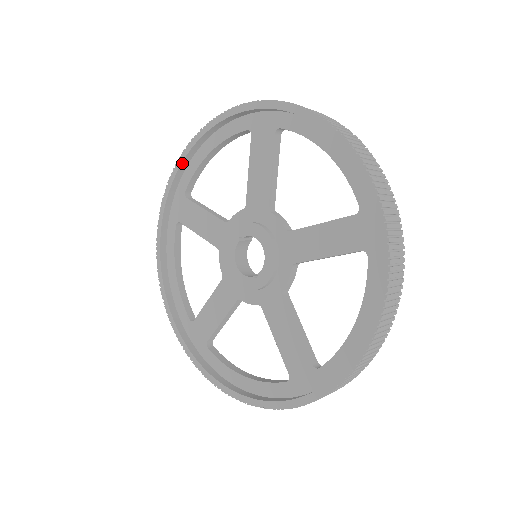
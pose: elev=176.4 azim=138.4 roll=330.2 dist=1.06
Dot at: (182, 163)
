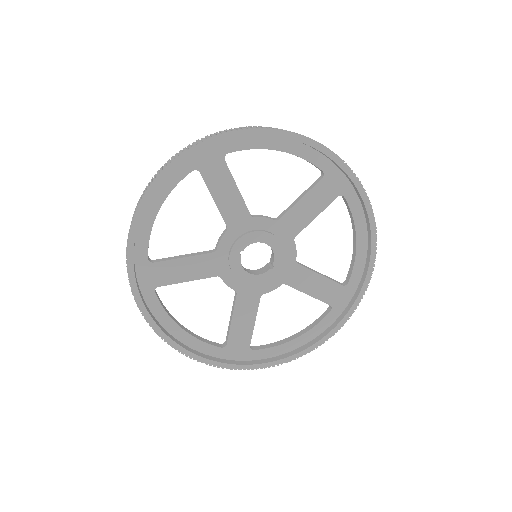
Dot at: occluded
